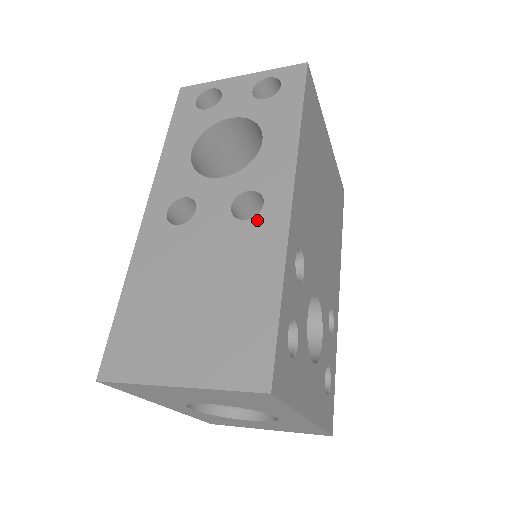
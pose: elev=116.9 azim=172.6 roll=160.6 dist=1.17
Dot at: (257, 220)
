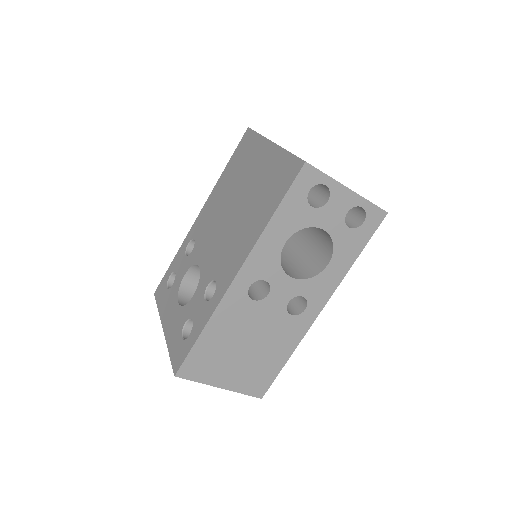
Dot at: (297, 318)
